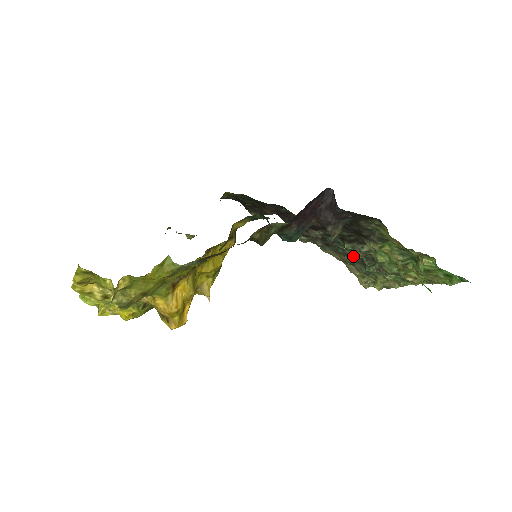
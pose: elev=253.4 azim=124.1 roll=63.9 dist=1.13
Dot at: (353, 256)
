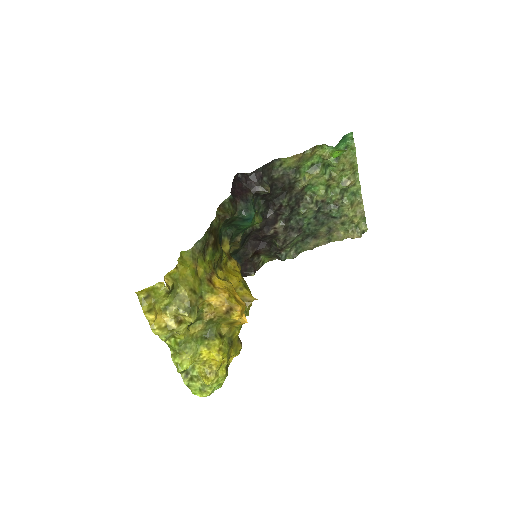
Dot at: (318, 219)
